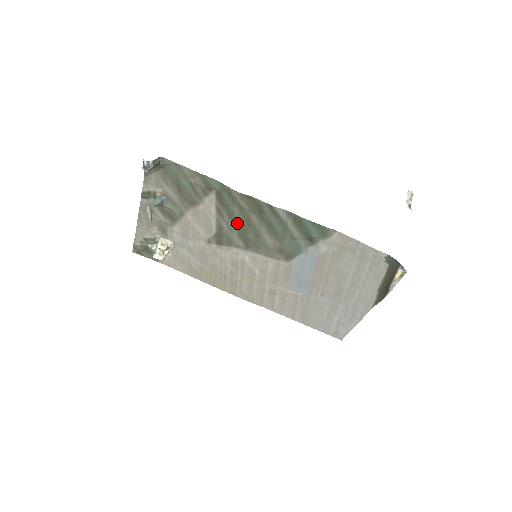
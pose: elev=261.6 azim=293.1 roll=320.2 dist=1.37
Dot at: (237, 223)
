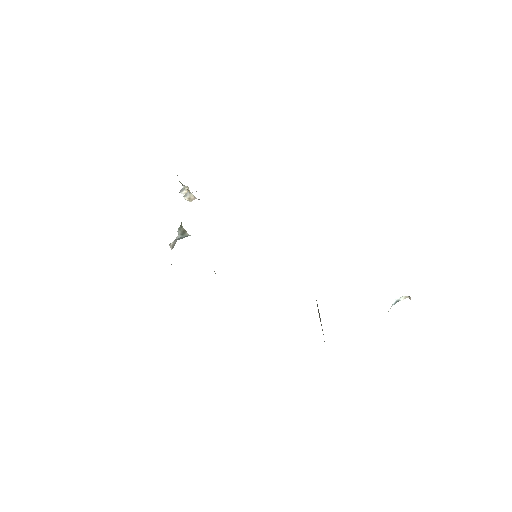
Dot at: occluded
